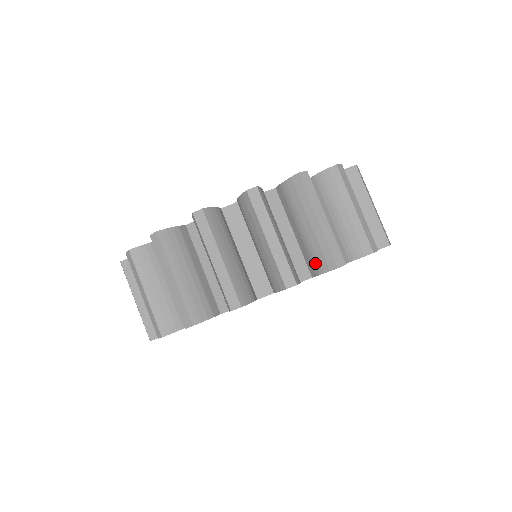
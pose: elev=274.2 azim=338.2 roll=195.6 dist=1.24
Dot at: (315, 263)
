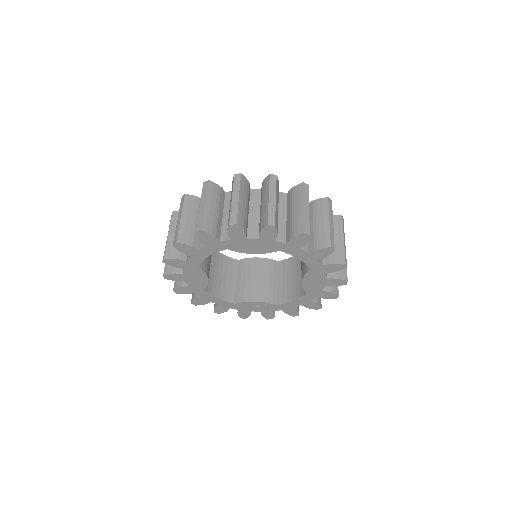
Dot at: (260, 226)
